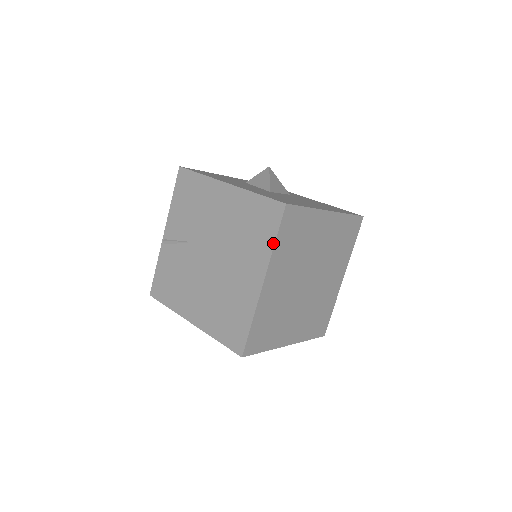
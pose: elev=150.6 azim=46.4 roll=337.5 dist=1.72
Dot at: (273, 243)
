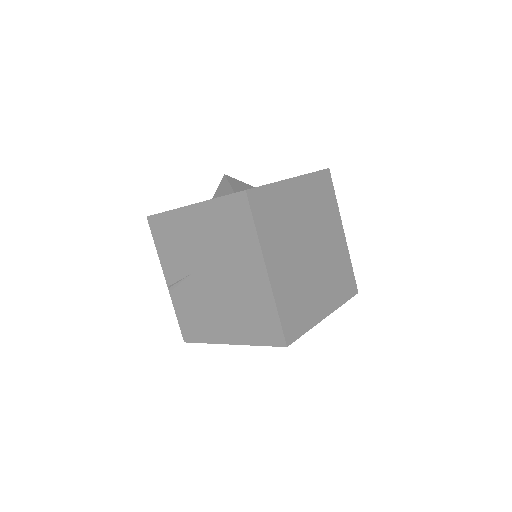
Dot at: (254, 230)
